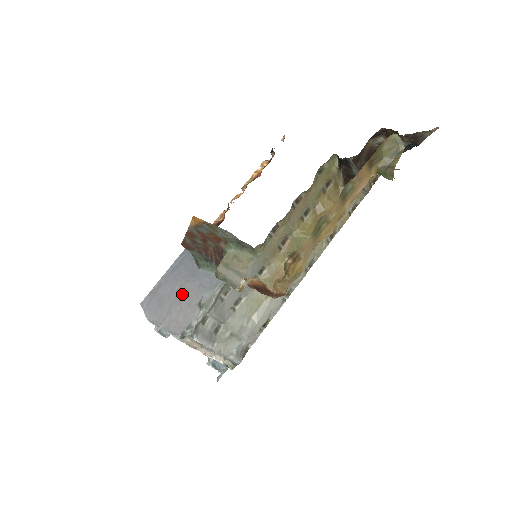
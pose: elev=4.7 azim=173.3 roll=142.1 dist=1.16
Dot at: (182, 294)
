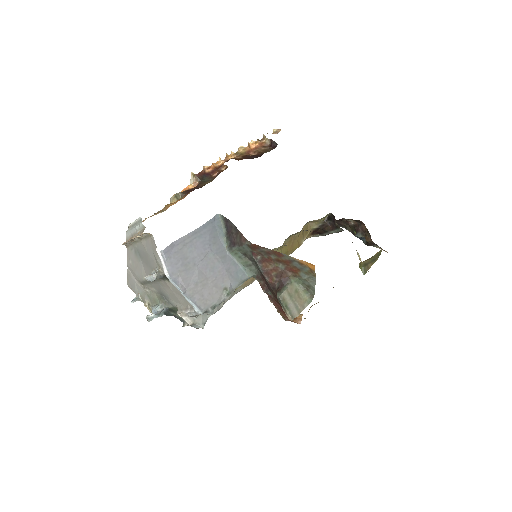
Dot at: (210, 269)
